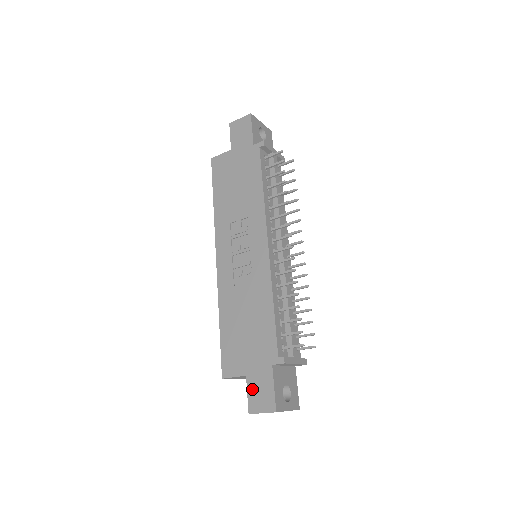
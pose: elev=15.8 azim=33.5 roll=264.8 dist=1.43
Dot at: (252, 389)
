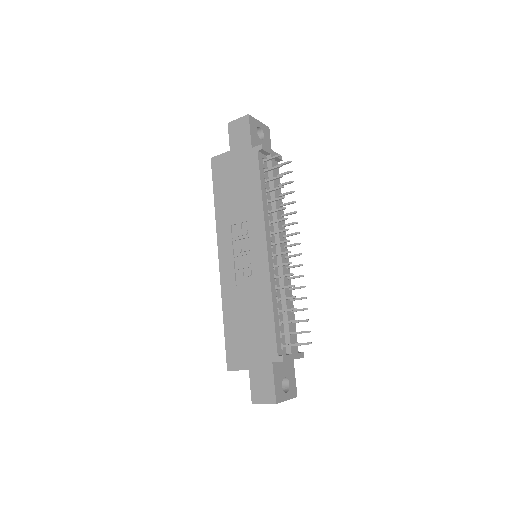
Dot at: (254, 382)
